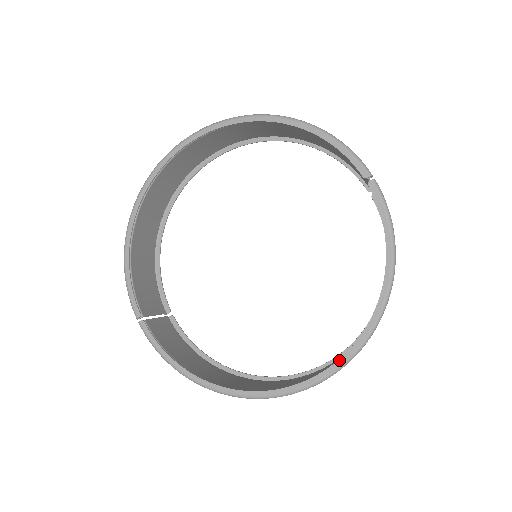
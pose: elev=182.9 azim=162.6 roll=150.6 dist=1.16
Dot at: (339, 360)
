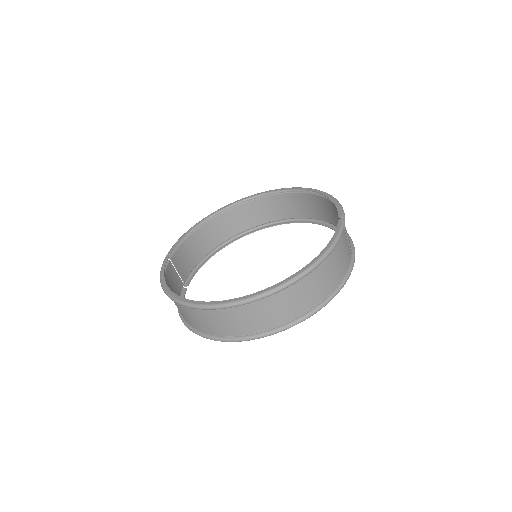
Dot at: (251, 294)
